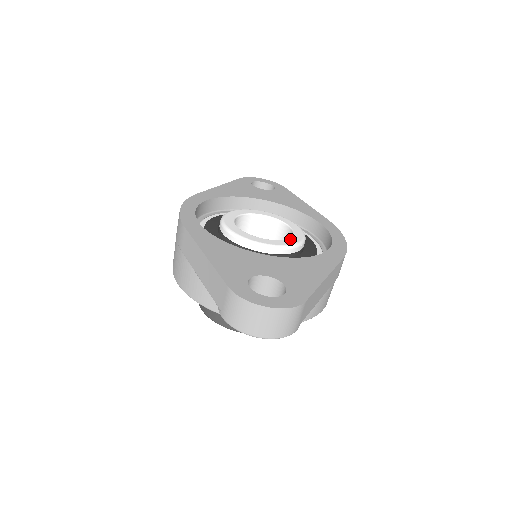
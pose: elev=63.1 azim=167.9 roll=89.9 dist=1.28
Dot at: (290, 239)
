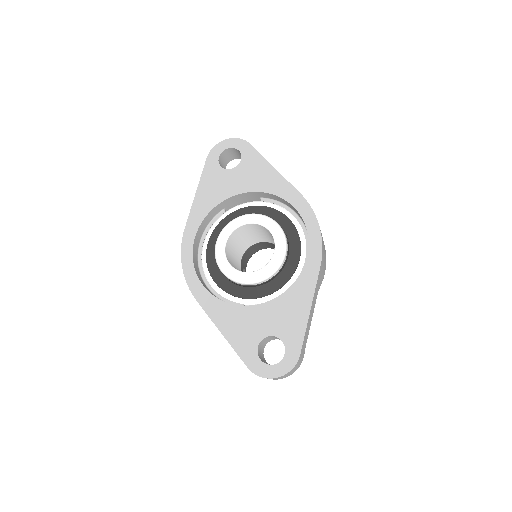
Dot at: (274, 257)
